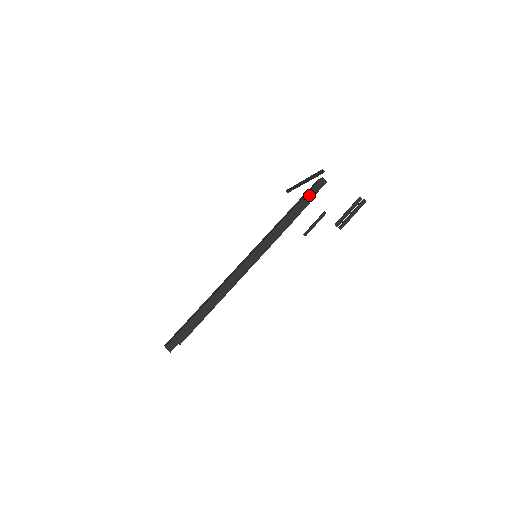
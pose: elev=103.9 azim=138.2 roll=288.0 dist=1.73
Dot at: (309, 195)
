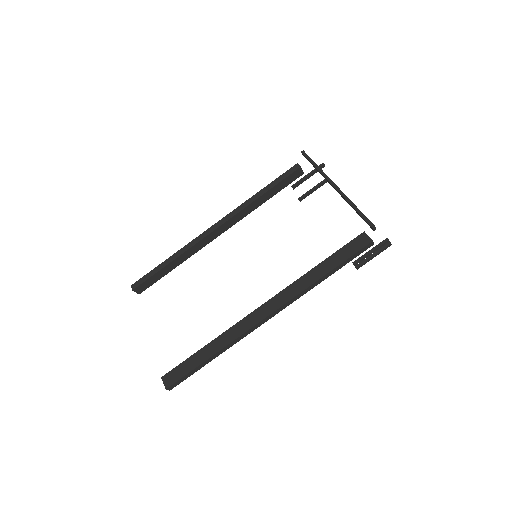
Dot at: (351, 258)
